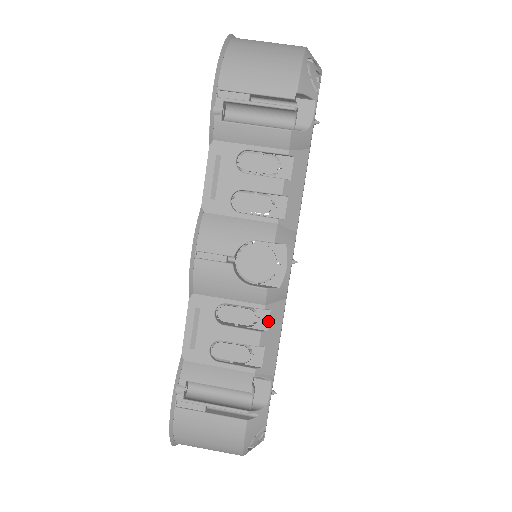
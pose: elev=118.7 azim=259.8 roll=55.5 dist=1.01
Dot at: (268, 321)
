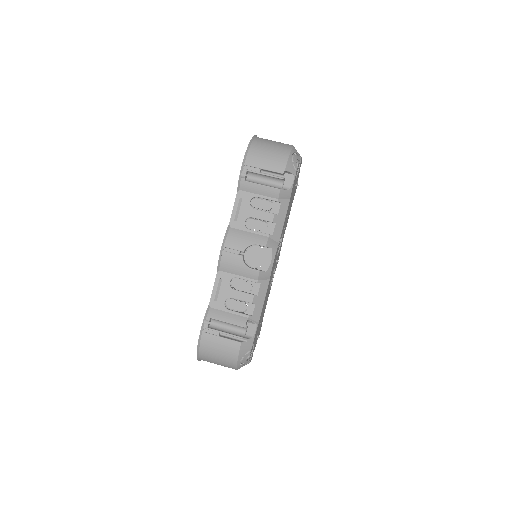
Dot at: (258, 290)
